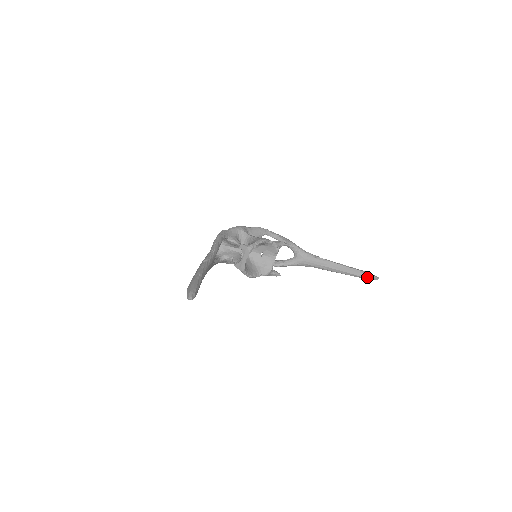
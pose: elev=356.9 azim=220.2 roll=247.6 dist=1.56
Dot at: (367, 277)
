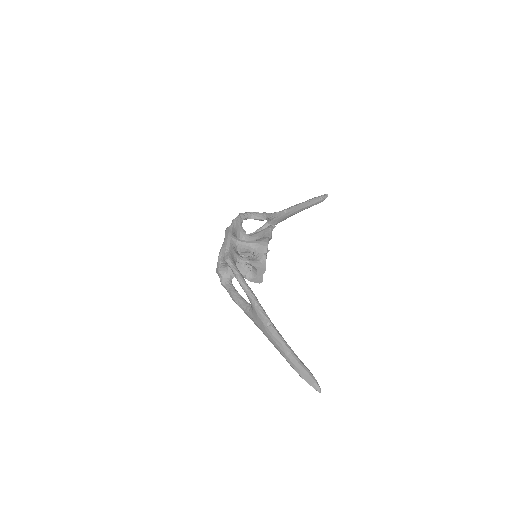
Dot at: (322, 201)
